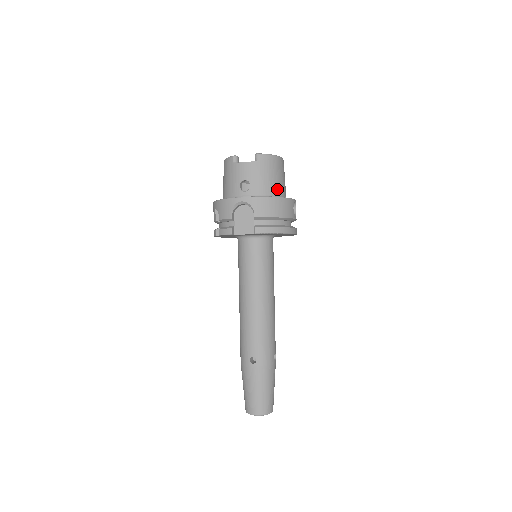
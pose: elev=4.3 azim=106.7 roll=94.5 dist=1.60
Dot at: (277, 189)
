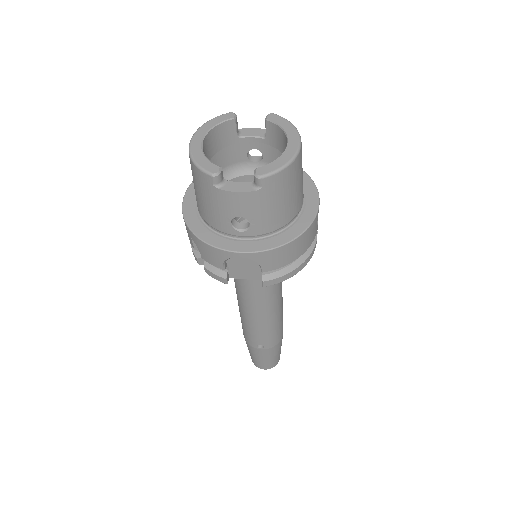
Dot at: (293, 209)
